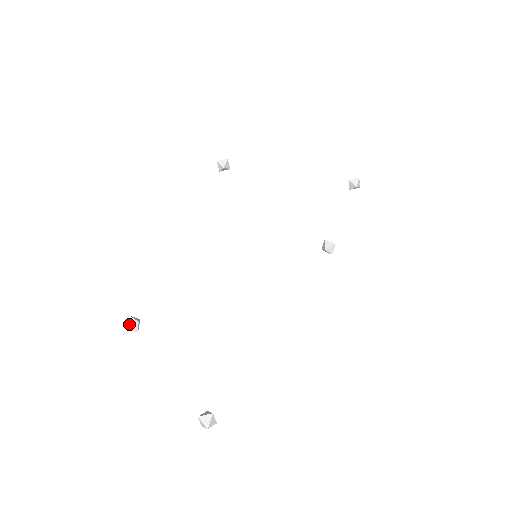
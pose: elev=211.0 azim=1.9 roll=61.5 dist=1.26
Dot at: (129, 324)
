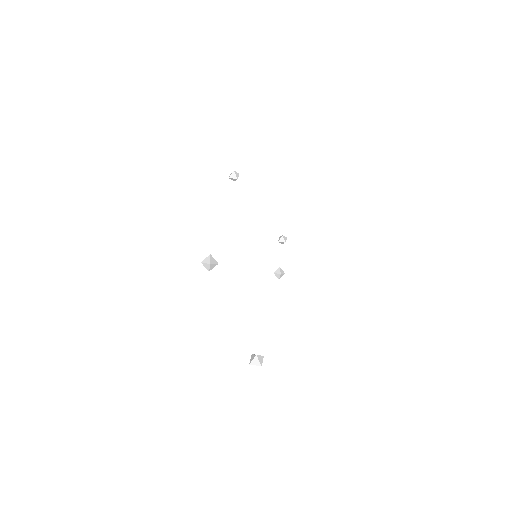
Dot at: (212, 262)
